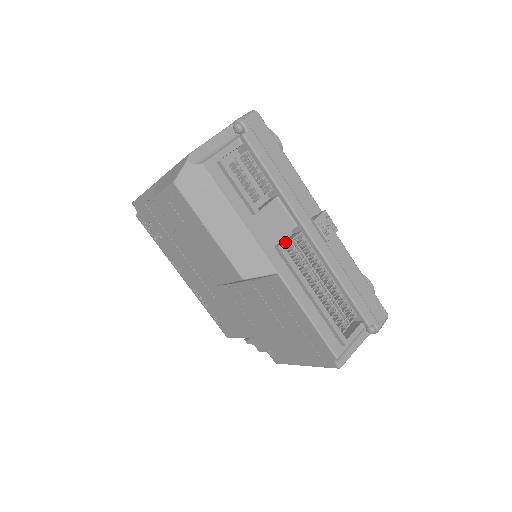
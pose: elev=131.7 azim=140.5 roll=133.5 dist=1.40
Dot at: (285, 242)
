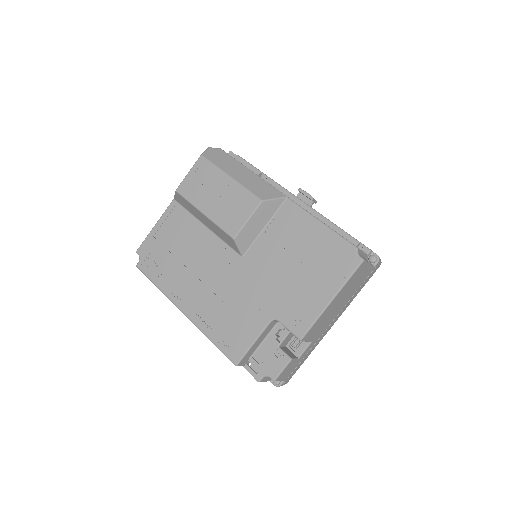
Dot at: occluded
